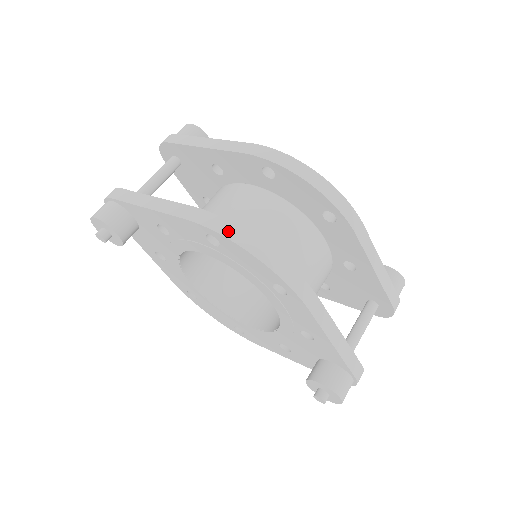
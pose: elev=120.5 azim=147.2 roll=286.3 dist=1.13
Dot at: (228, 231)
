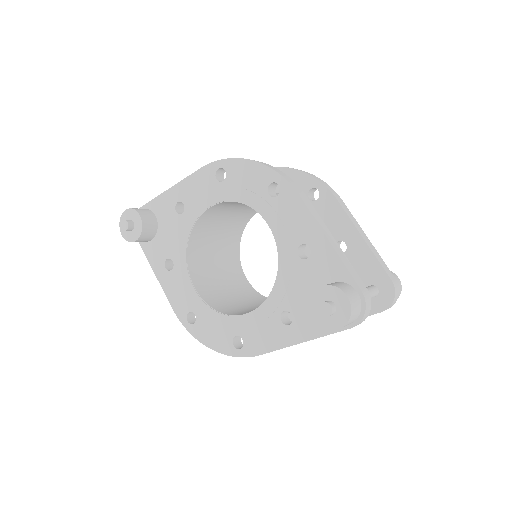
Dot at: (233, 159)
